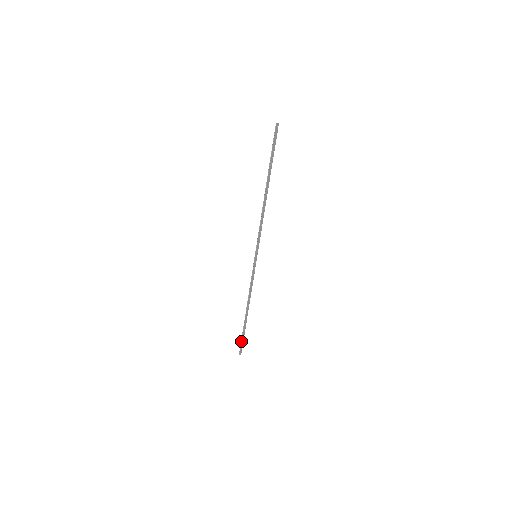
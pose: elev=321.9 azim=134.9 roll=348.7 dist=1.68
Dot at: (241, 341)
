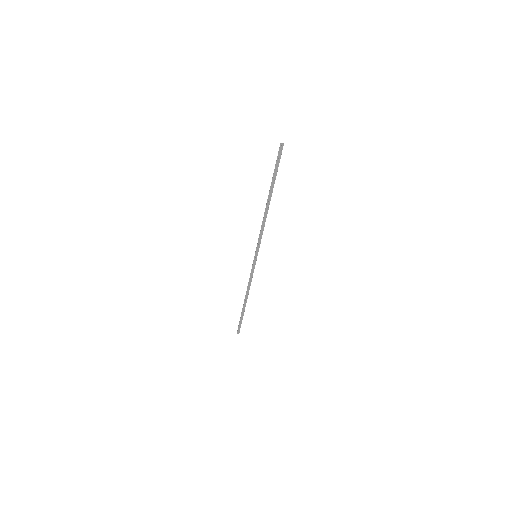
Dot at: (239, 323)
